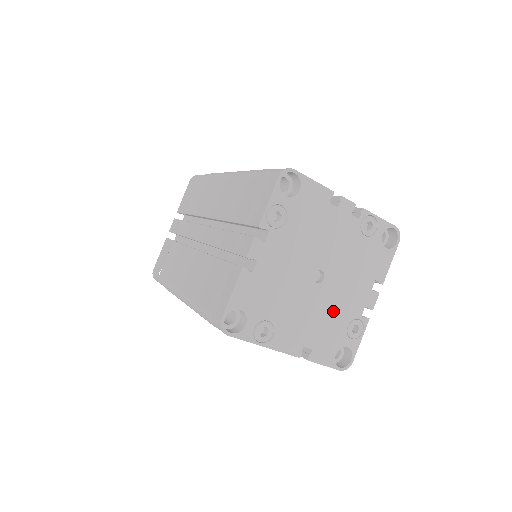
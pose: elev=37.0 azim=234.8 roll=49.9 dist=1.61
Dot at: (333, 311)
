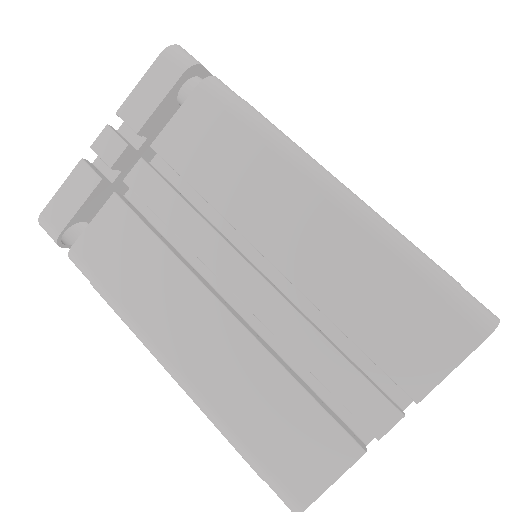
Dot at: occluded
